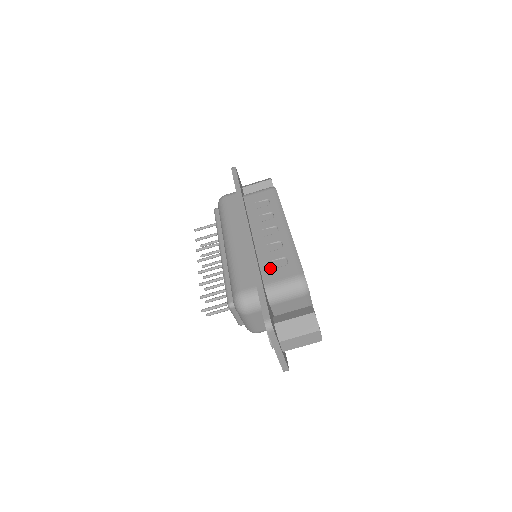
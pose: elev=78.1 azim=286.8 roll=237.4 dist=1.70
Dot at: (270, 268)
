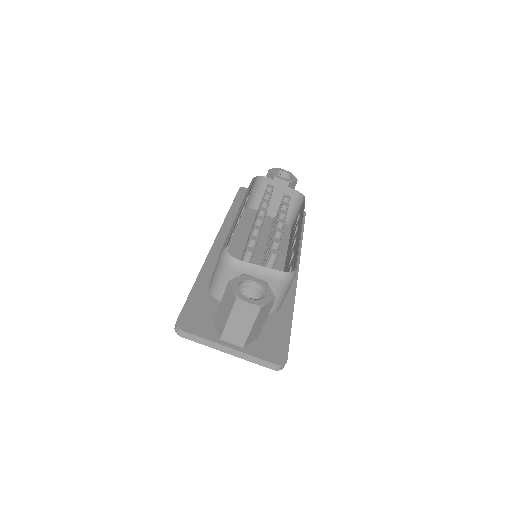
Dot at: occluded
